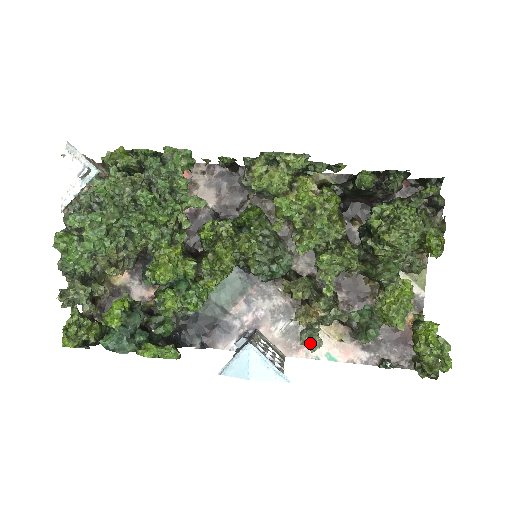
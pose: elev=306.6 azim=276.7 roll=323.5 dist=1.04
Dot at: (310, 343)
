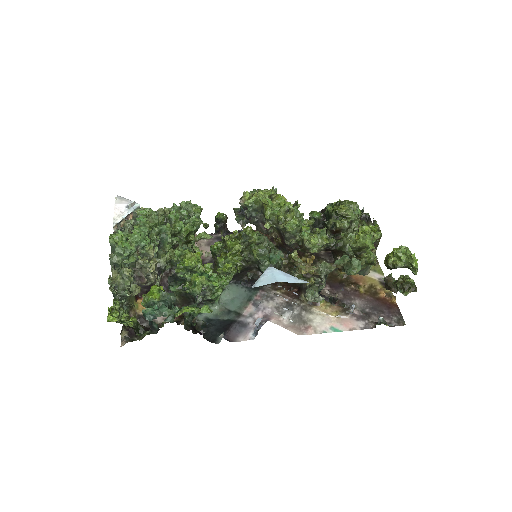
Dot at: (314, 299)
